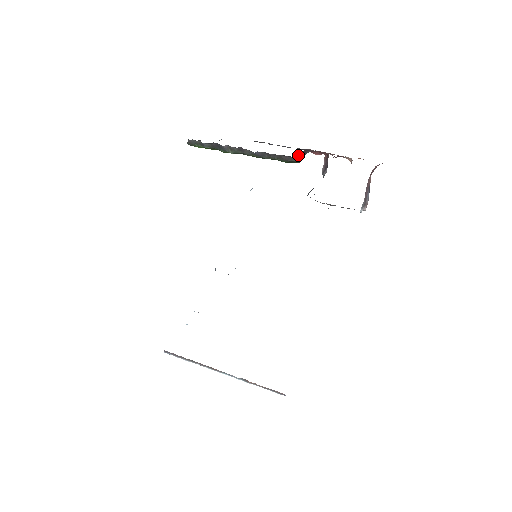
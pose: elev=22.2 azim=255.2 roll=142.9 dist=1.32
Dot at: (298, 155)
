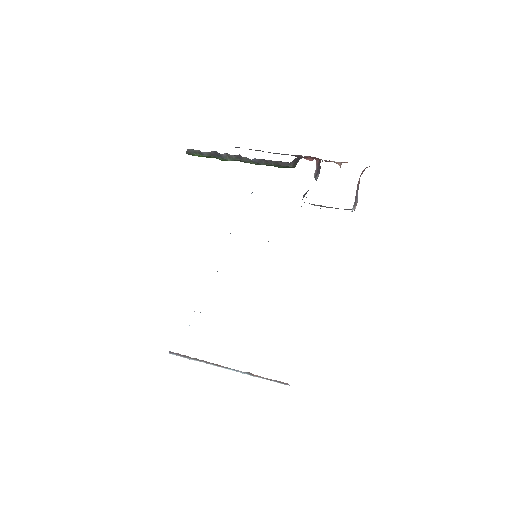
Dot at: (293, 161)
